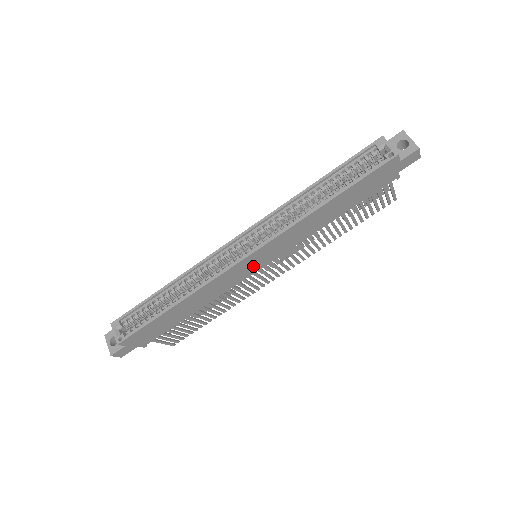
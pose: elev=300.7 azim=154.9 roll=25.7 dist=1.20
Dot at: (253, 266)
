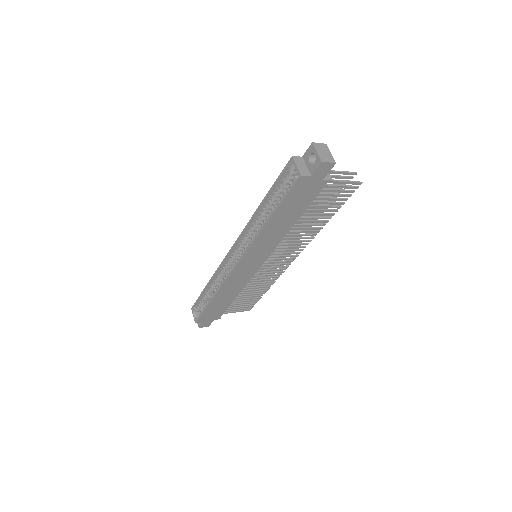
Dot at: (251, 267)
